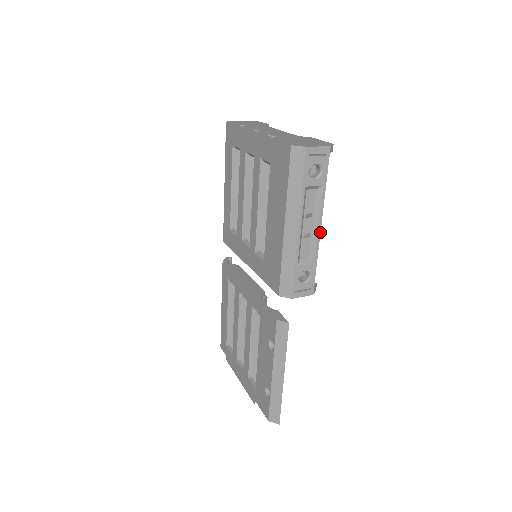
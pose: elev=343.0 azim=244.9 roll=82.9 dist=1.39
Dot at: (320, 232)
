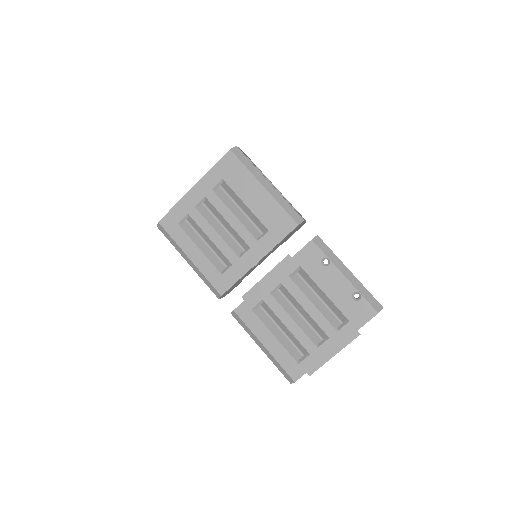
Dot at: (276, 188)
